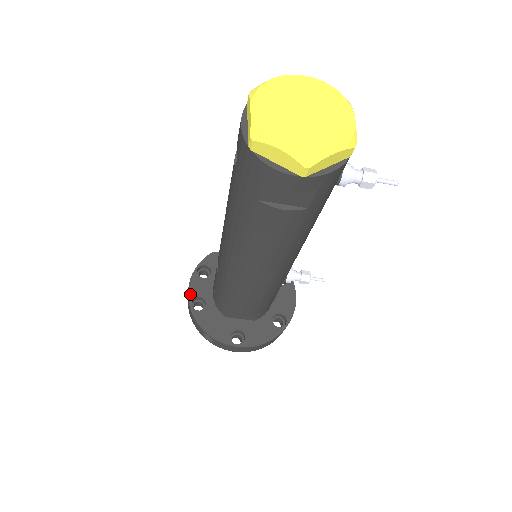
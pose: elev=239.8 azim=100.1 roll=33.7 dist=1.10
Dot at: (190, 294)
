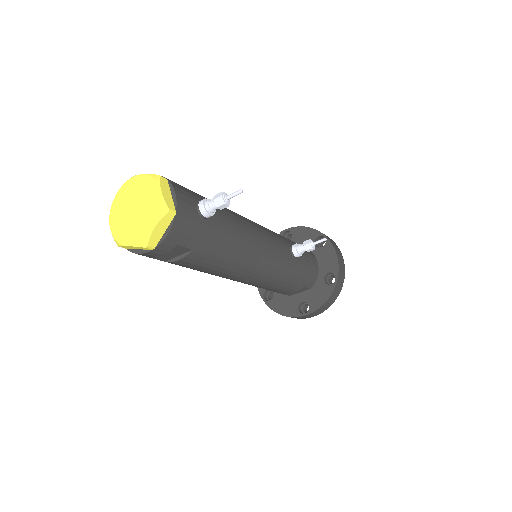
Dot at: (260, 291)
